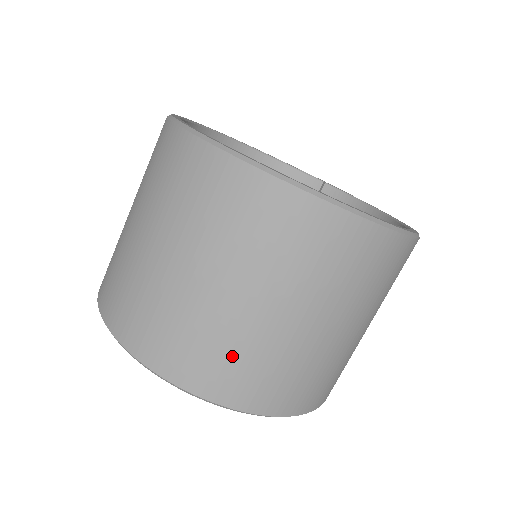
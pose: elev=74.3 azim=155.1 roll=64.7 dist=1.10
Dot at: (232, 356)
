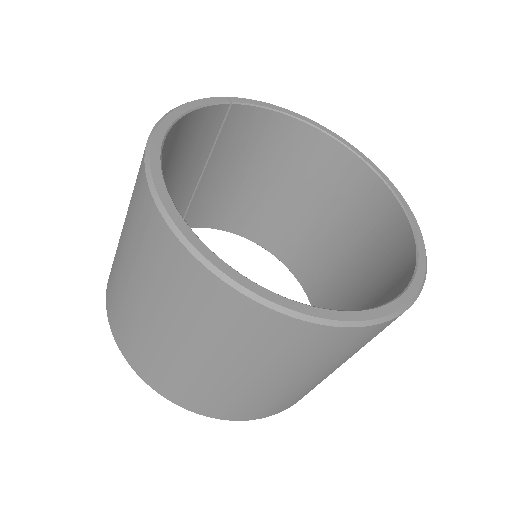
Dot at: occluded
